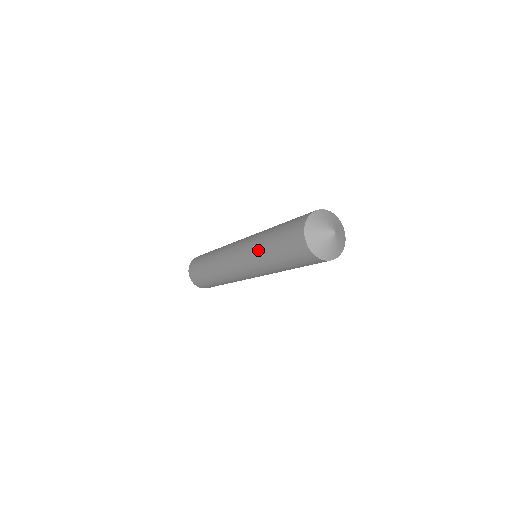
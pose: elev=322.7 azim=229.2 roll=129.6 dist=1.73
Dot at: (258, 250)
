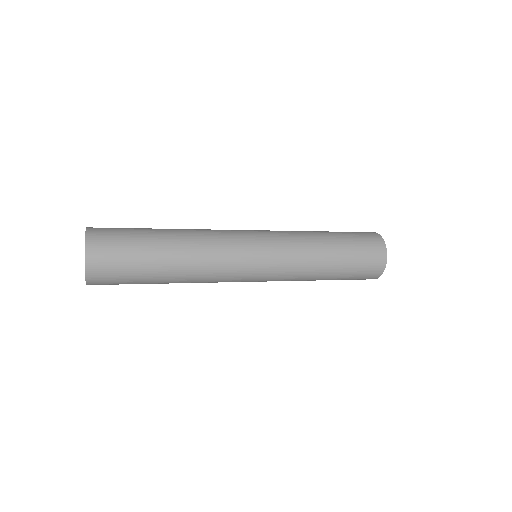
Dot at: (308, 276)
